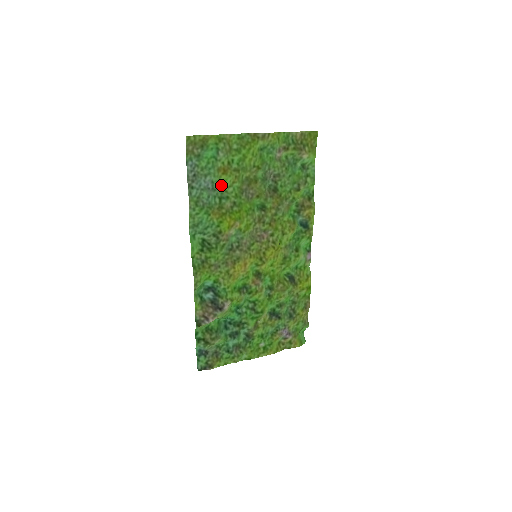
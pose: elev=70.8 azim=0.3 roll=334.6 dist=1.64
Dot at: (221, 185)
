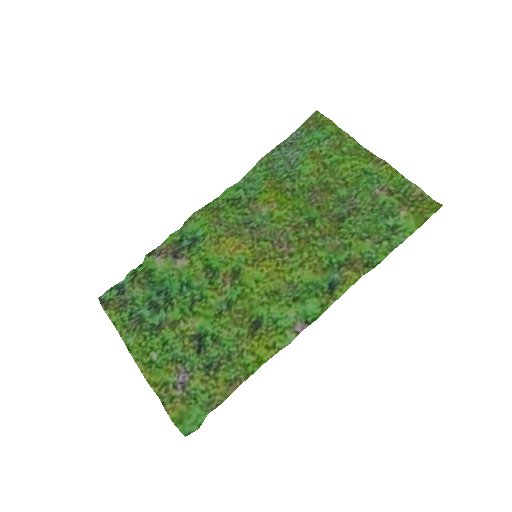
Dot at: (301, 168)
